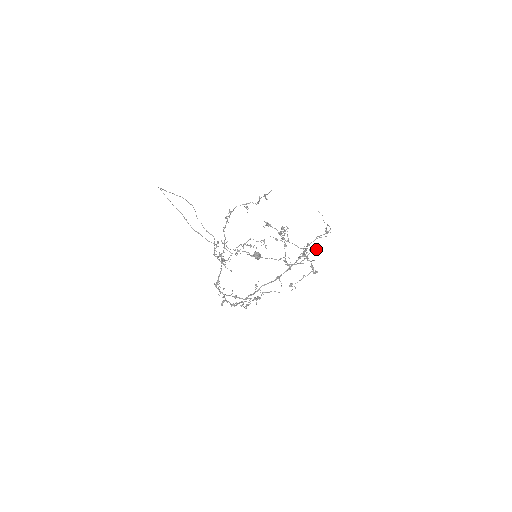
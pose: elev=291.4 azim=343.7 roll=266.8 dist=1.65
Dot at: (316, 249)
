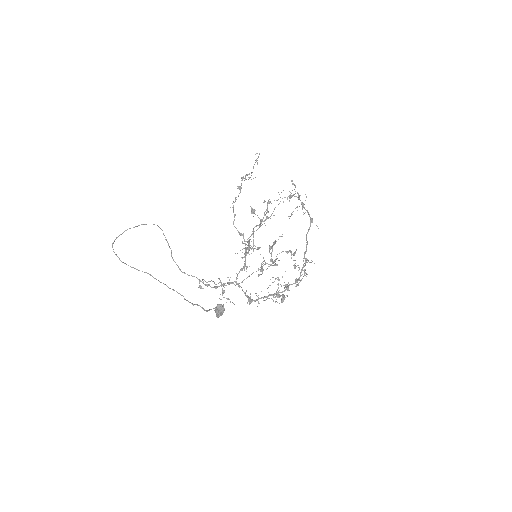
Dot at: occluded
